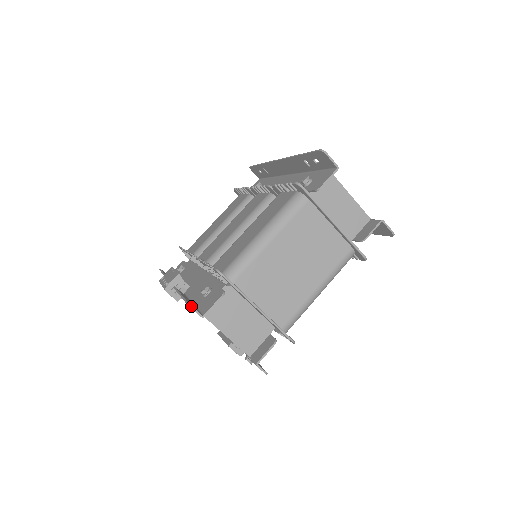
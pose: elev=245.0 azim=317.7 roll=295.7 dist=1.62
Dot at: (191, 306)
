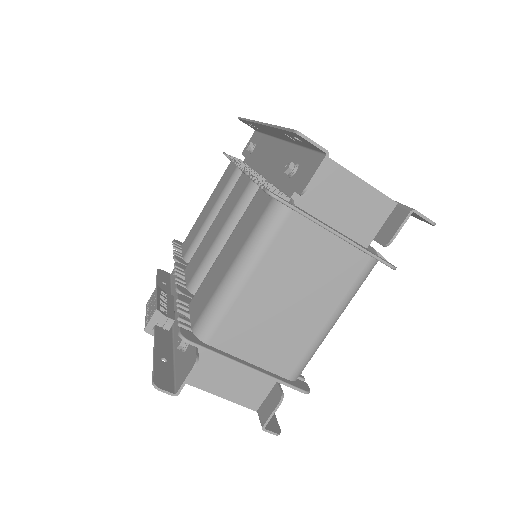
Dot at: (157, 387)
